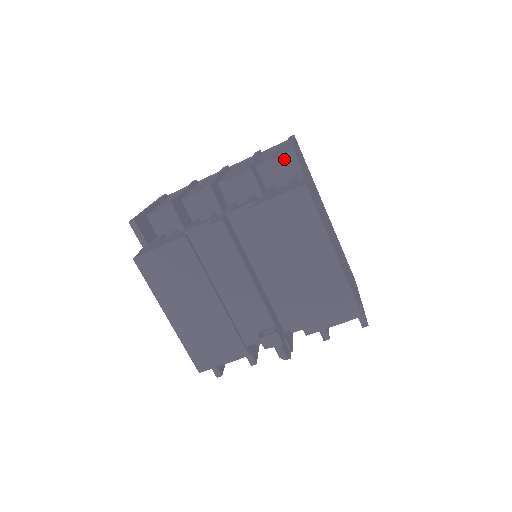
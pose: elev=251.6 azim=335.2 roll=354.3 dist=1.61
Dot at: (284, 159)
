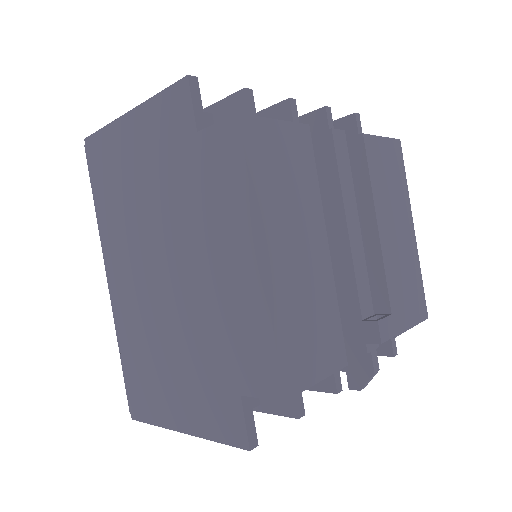
Dot at: occluded
